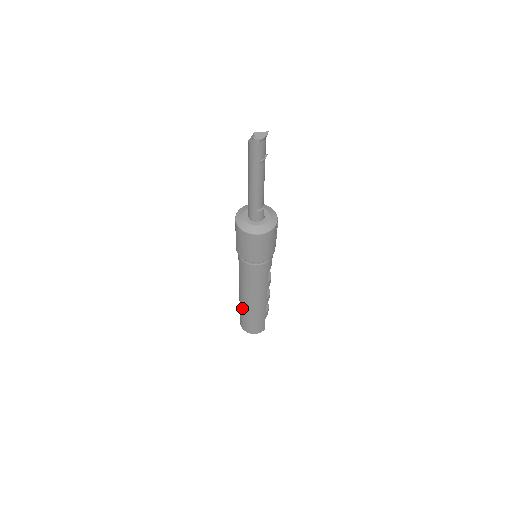
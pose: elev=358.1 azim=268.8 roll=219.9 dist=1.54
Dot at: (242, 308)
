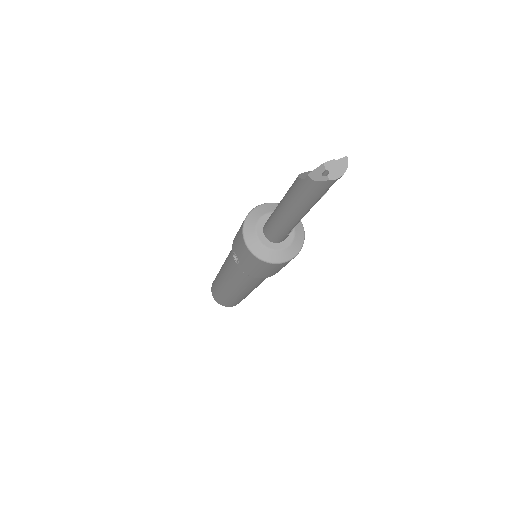
Dot at: (226, 296)
